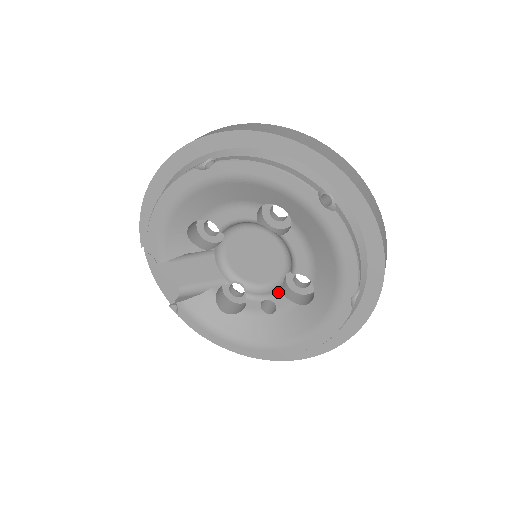
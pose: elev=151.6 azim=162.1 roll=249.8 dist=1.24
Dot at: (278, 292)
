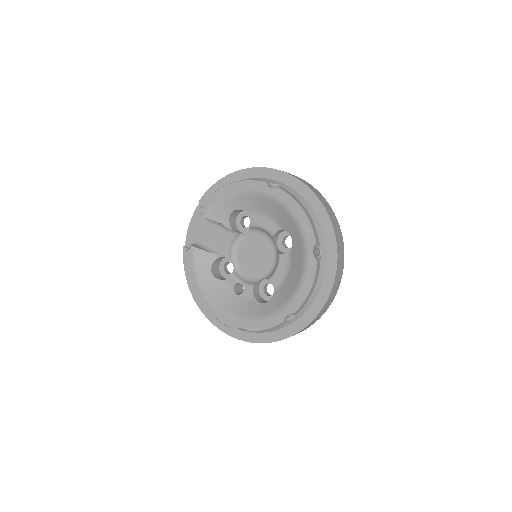
Dot at: (251, 284)
